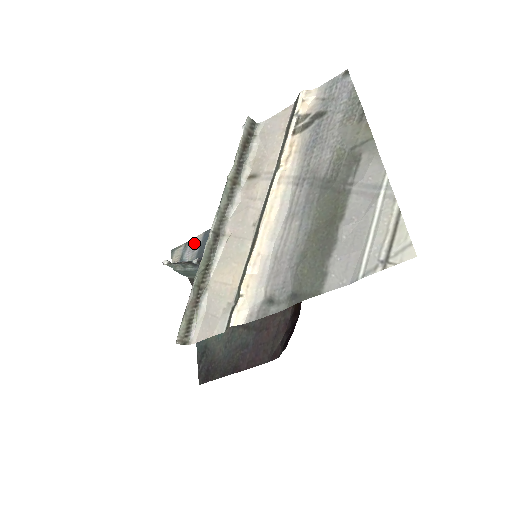
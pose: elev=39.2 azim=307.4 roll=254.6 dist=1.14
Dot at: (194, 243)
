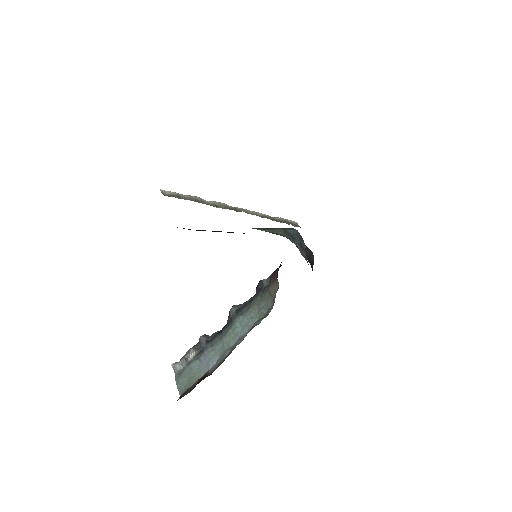
Dot at: occluded
